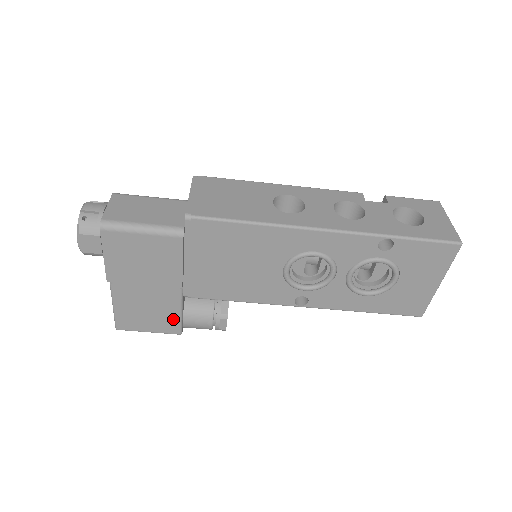
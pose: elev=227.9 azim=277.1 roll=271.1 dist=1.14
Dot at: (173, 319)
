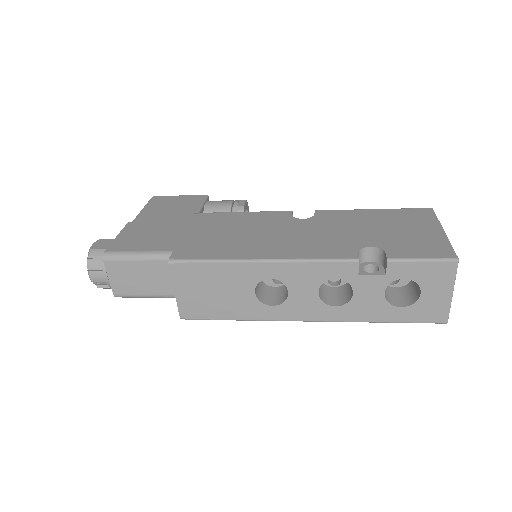
Dot at: occluded
